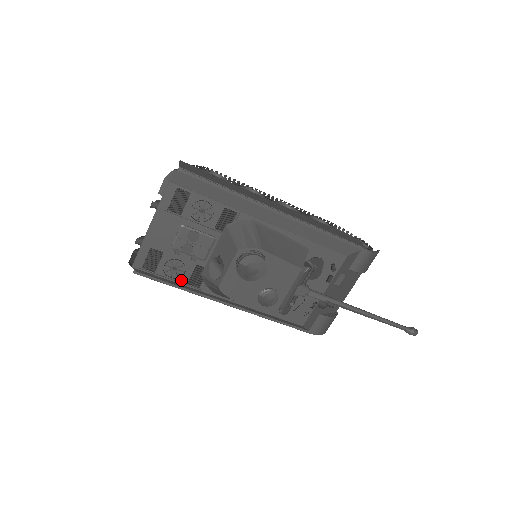
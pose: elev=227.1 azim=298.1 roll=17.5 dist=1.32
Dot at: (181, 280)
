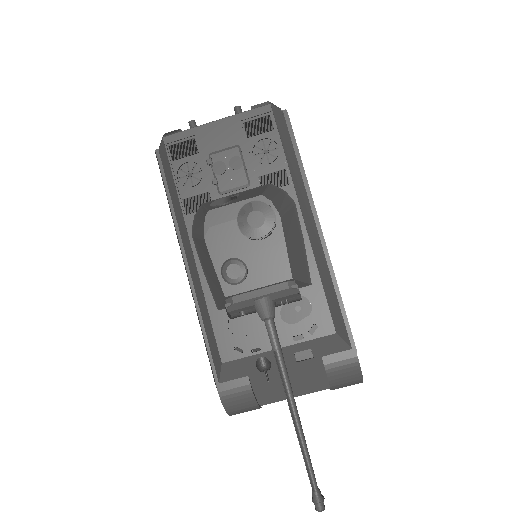
Dot at: (182, 191)
